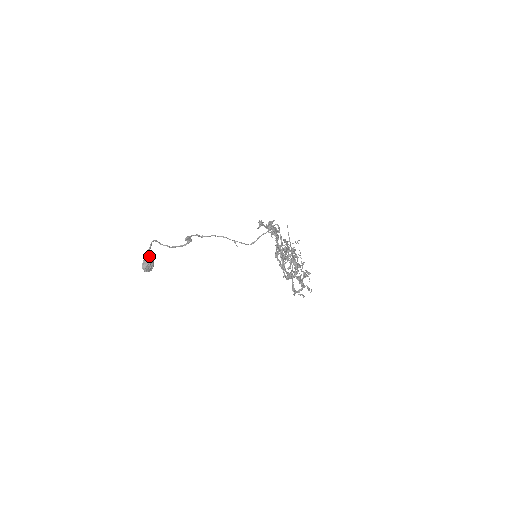
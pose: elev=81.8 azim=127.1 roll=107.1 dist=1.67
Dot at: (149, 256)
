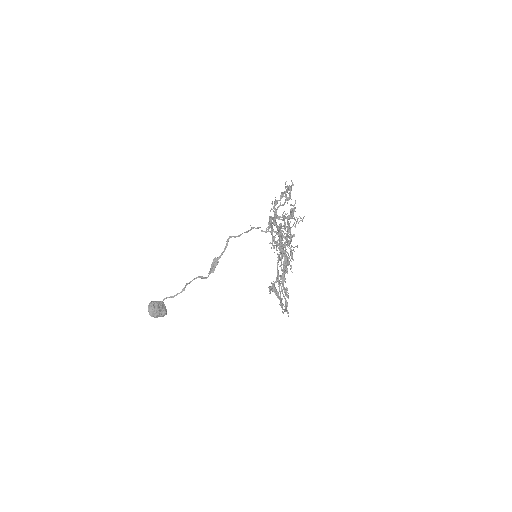
Dot at: (164, 304)
